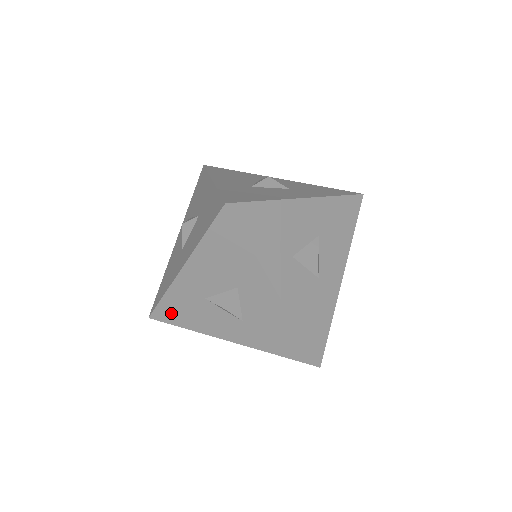
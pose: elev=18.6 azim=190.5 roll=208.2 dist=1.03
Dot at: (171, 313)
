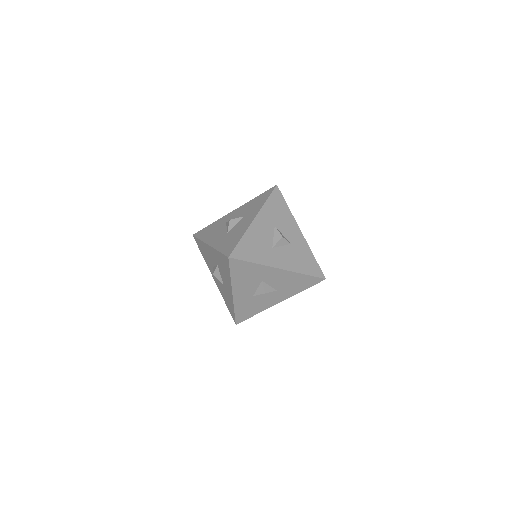
Dot at: (244, 314)
